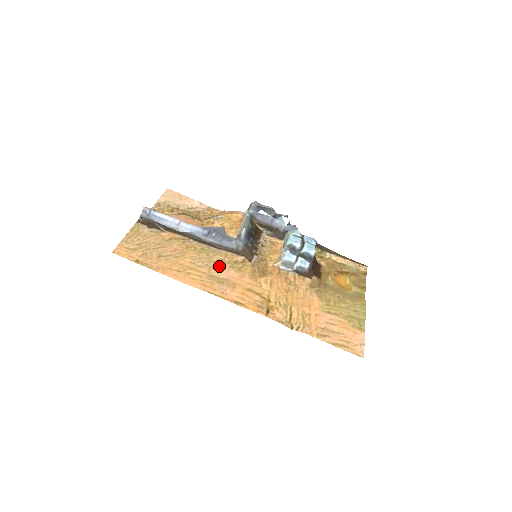
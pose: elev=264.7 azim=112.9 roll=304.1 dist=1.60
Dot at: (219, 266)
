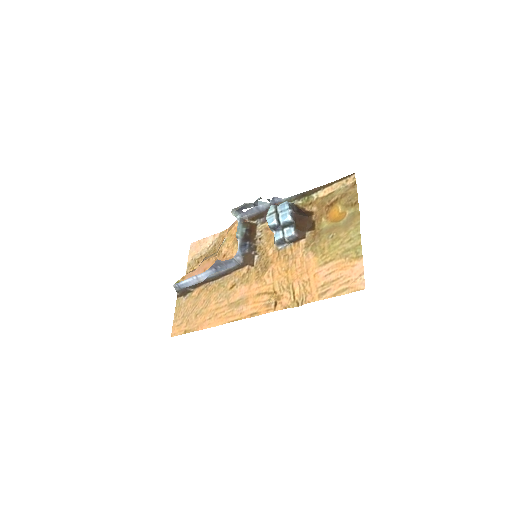
Dot at: (233, 290)
